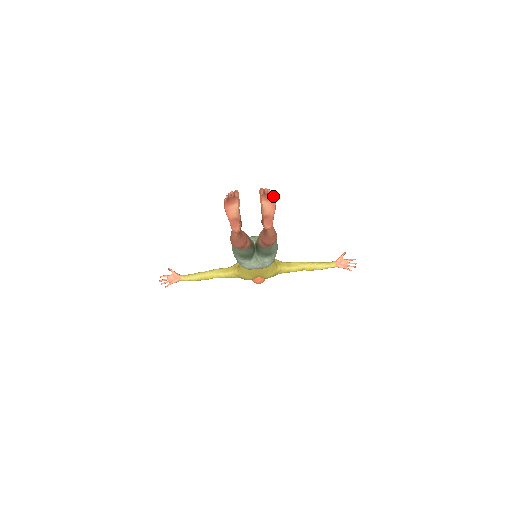
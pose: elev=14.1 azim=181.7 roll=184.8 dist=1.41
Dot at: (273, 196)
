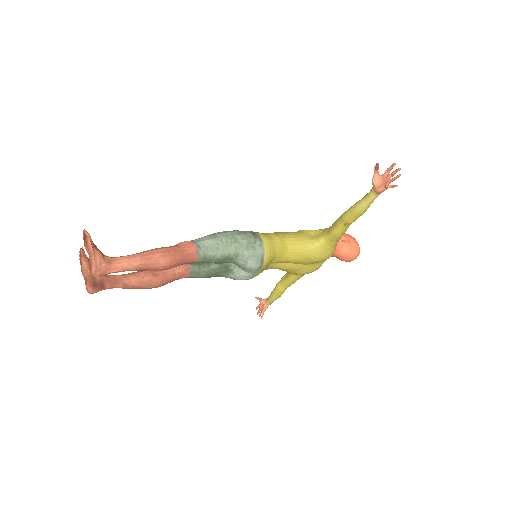
Dot at: (86, 235)
